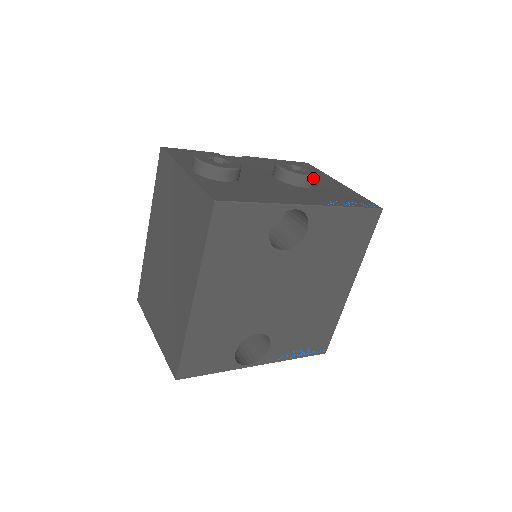
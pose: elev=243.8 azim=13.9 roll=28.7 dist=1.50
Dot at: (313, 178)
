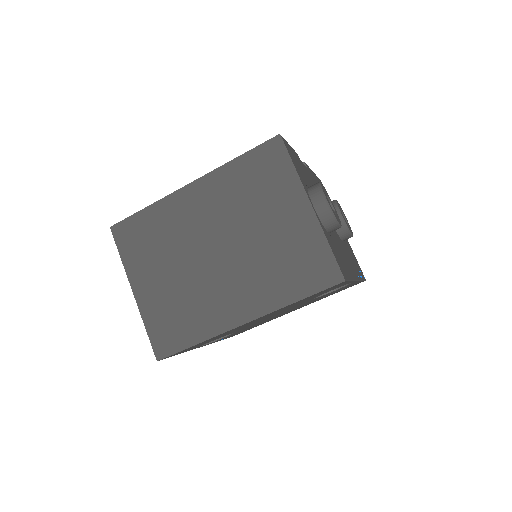
Dot at: occluded
